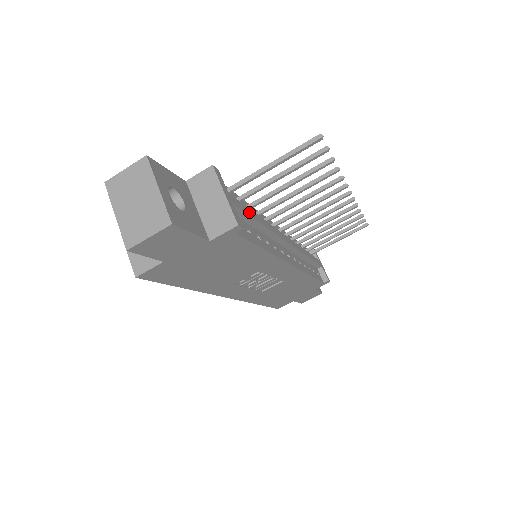
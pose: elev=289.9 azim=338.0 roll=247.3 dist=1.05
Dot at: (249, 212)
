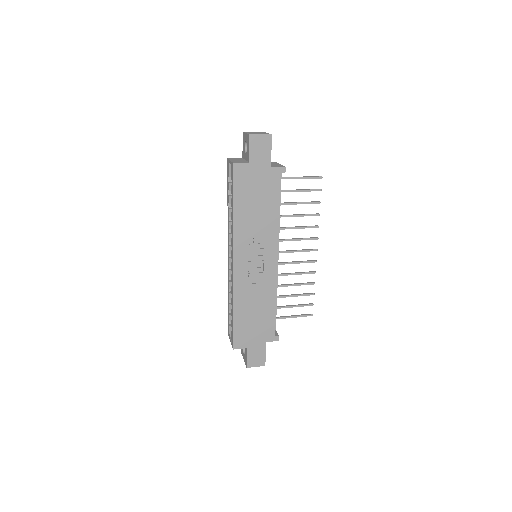
Dot at: (280, 193)
